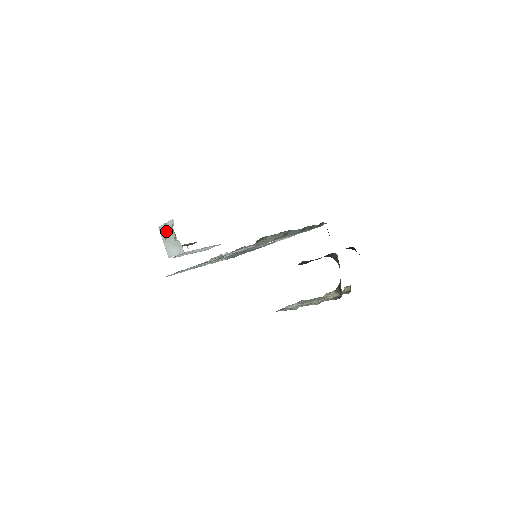
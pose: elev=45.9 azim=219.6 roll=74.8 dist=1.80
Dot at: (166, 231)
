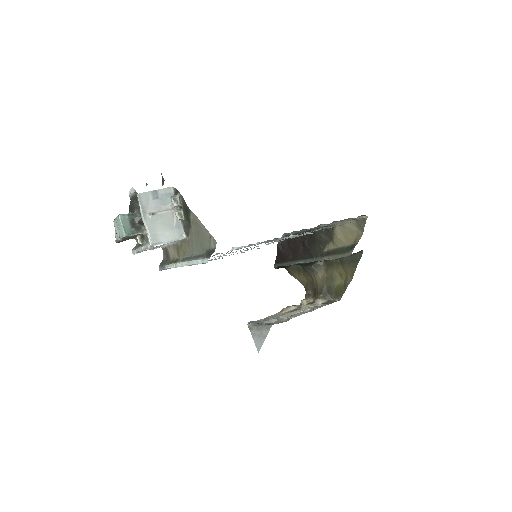
Dot at: (154, 202)
